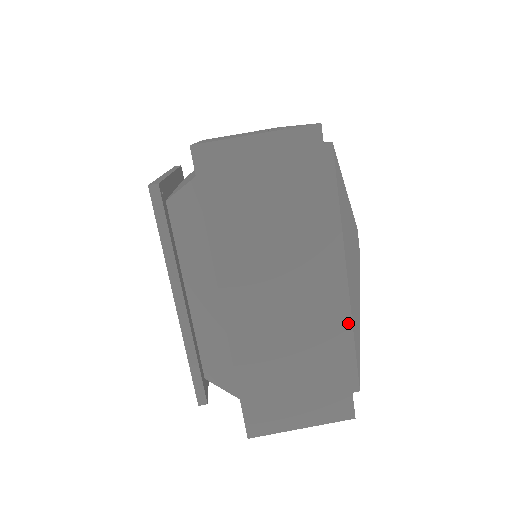
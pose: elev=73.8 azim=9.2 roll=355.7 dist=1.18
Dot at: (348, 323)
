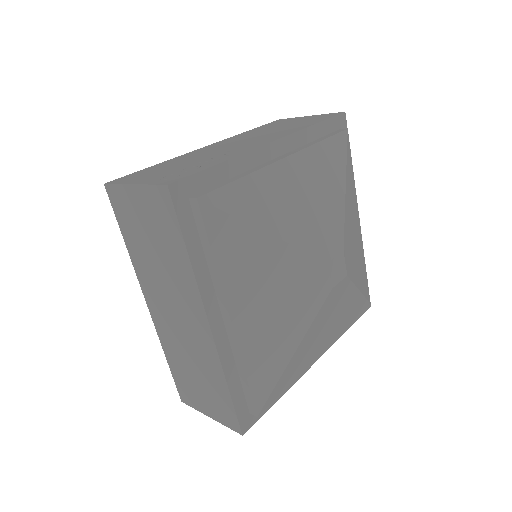
Dot at: (238, 358)
